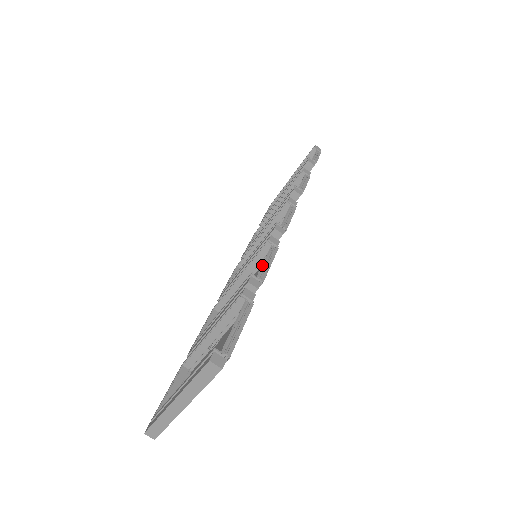
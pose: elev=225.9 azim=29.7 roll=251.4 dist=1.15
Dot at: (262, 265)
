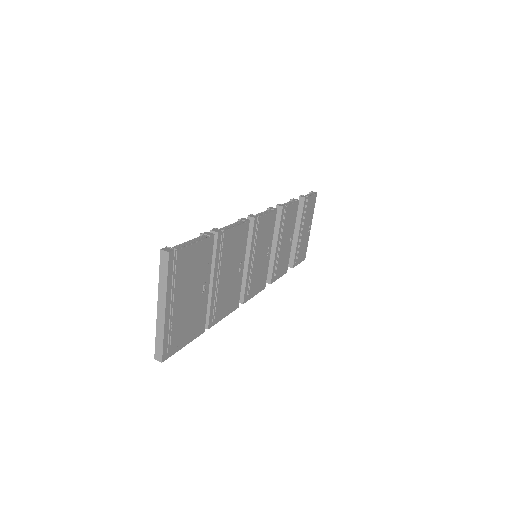
Dot at: (227, 226)
